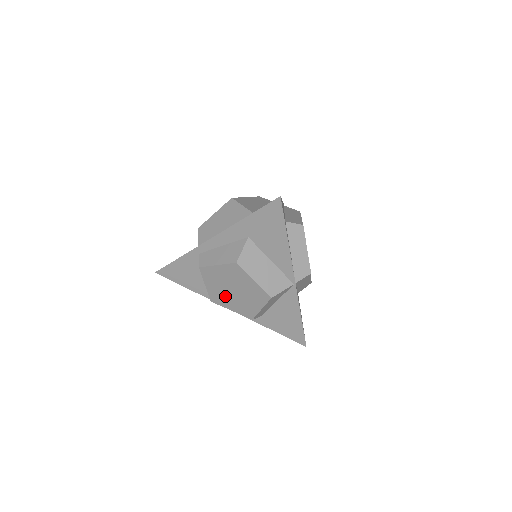
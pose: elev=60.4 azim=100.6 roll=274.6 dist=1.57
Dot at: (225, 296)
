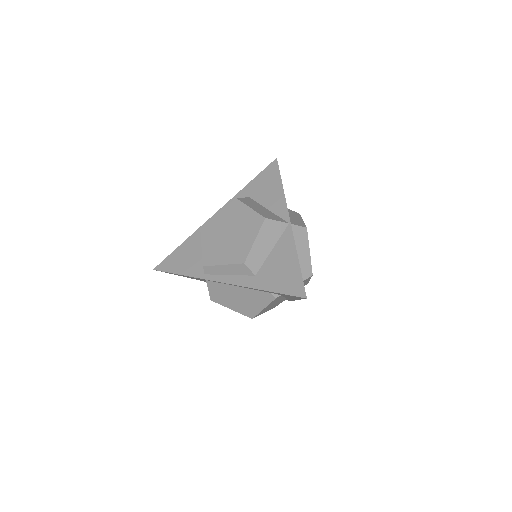
Dot at: (219, 248)
